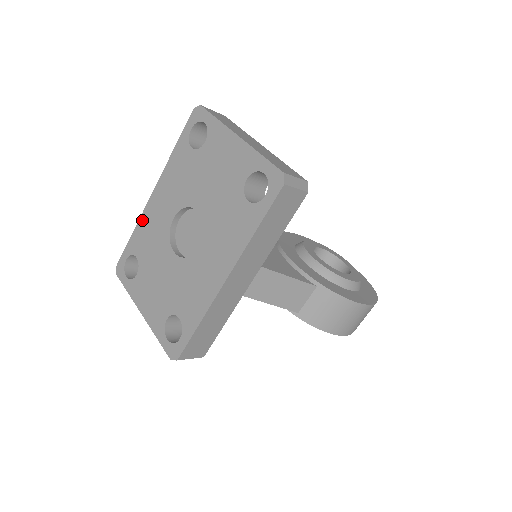
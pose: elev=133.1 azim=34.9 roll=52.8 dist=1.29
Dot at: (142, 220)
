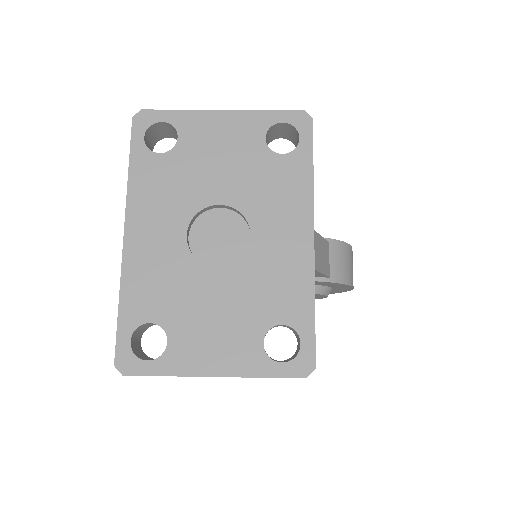
Dot at: (128, 275)
